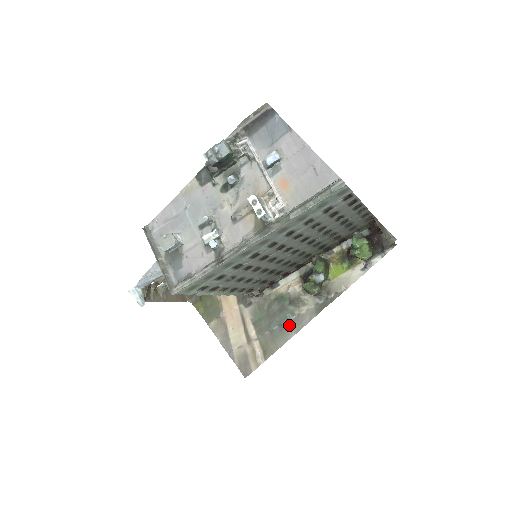
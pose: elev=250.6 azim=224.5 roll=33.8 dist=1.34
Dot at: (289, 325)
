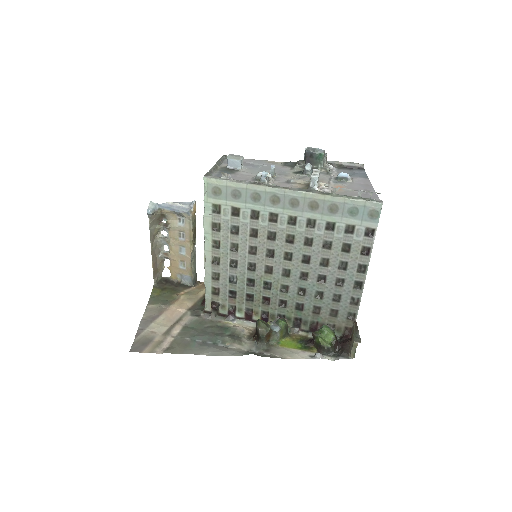
Dot at: (212, 346)
